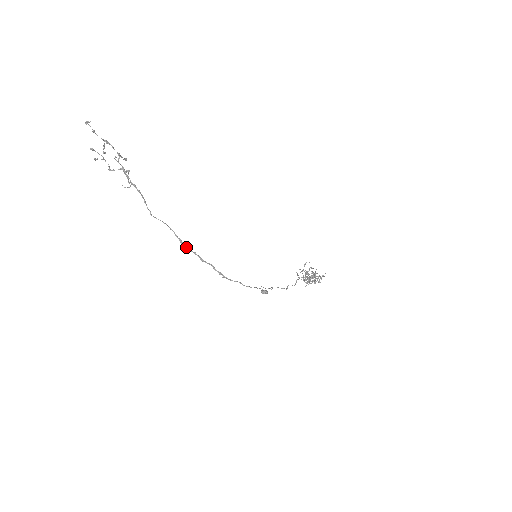
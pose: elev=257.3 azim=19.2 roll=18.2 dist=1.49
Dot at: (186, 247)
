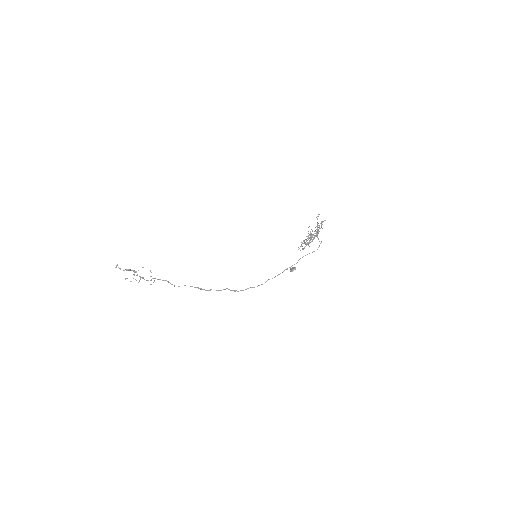
Dot at: occluded
